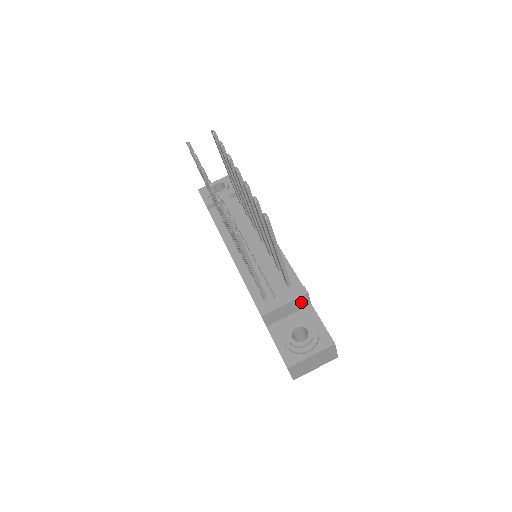
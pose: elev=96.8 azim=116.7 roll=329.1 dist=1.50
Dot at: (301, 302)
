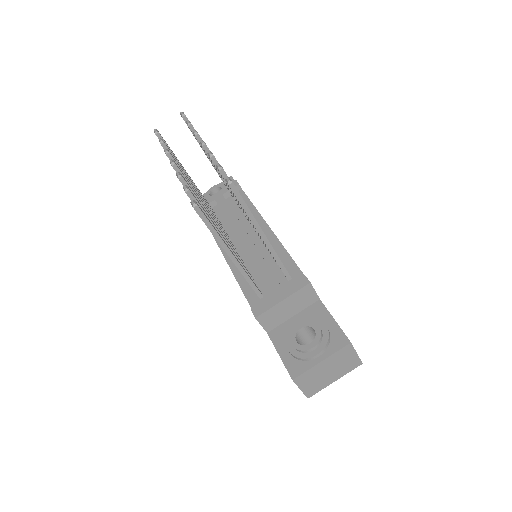
Dot at: (304, 296)
